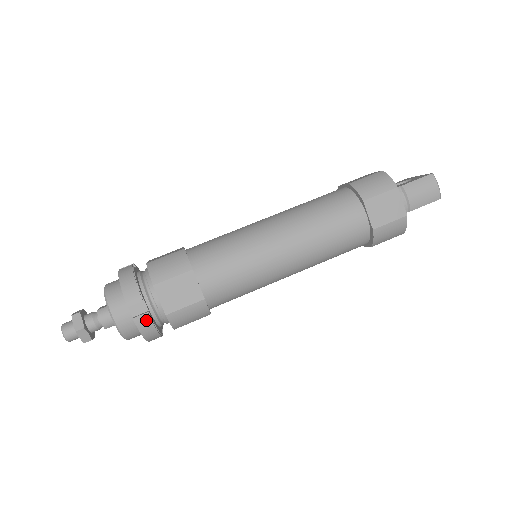
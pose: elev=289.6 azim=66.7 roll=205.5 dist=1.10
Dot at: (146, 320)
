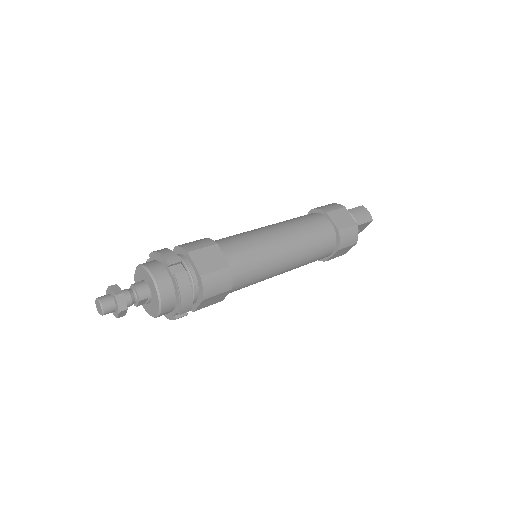
Dot at: (185, 277)
